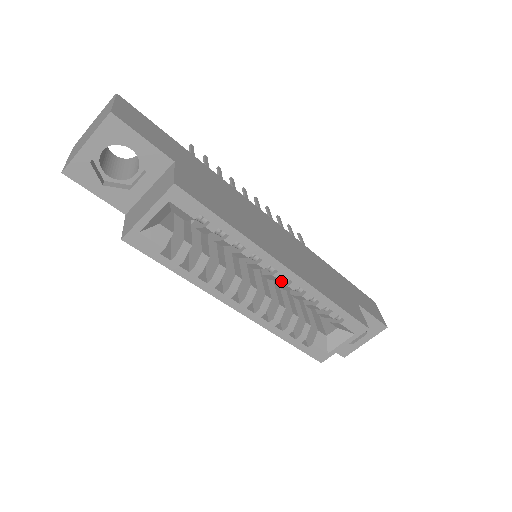
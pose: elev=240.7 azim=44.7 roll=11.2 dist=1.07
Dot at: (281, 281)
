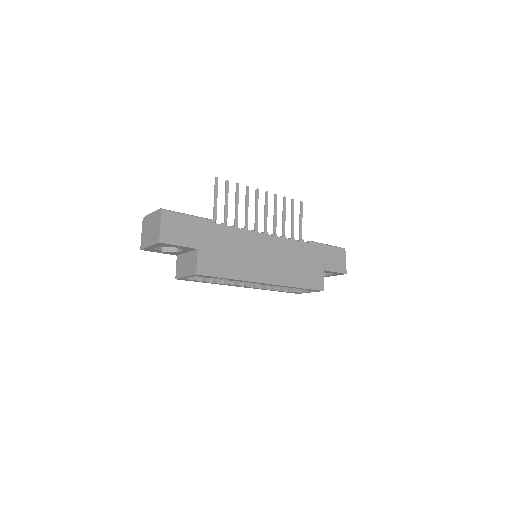
Dot at: occluded
